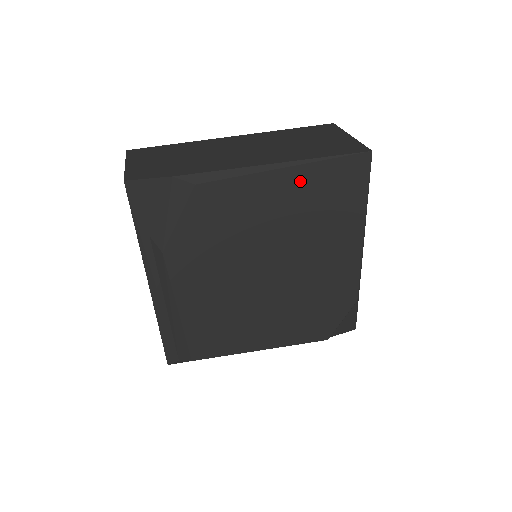
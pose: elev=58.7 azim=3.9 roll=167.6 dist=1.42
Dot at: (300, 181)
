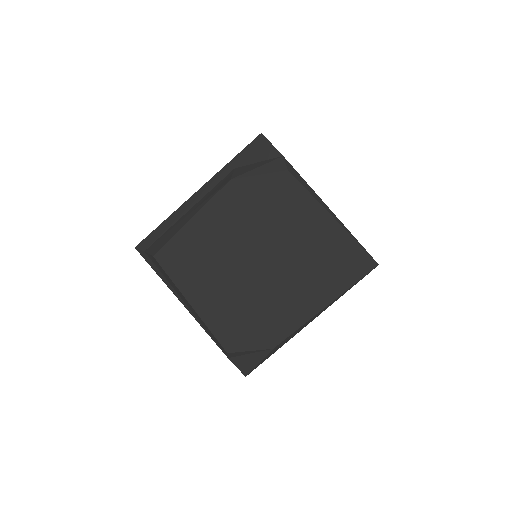
Dot at: (331, 233)
